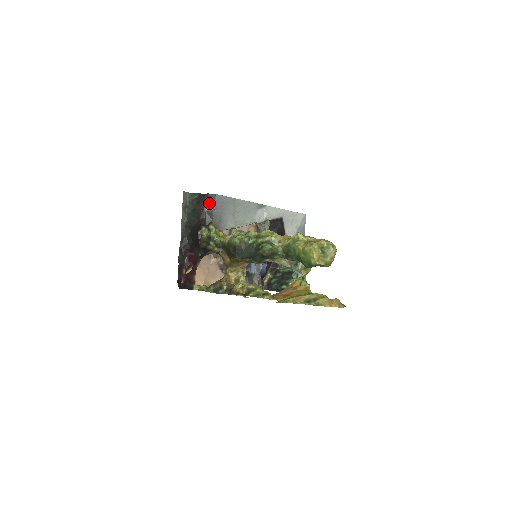
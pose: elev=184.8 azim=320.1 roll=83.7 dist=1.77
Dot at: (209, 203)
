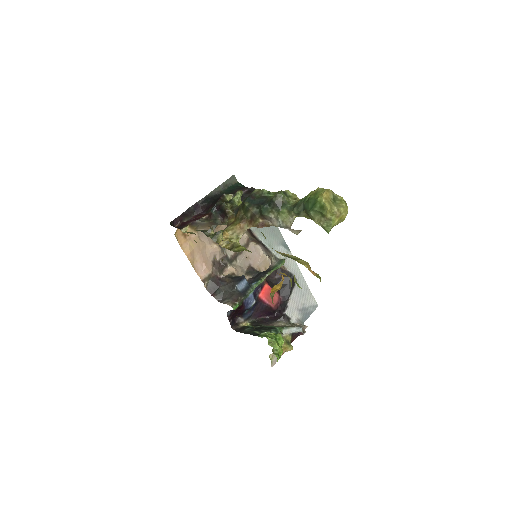
Dot at: (248, 192)
